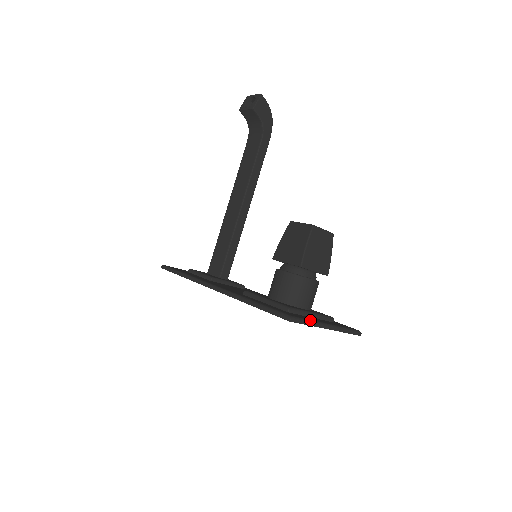
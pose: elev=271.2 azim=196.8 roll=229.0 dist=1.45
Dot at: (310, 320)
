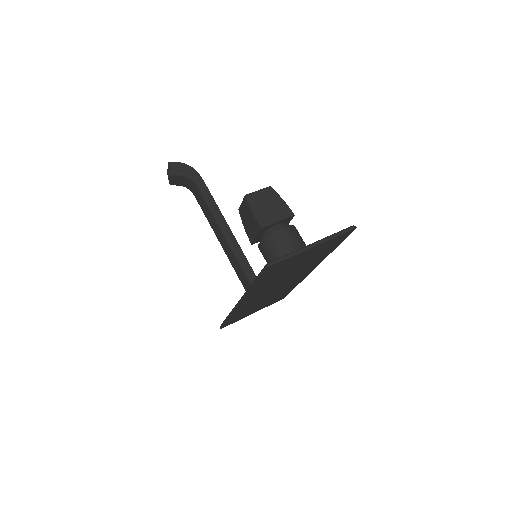
Dot at: (289, 253)
